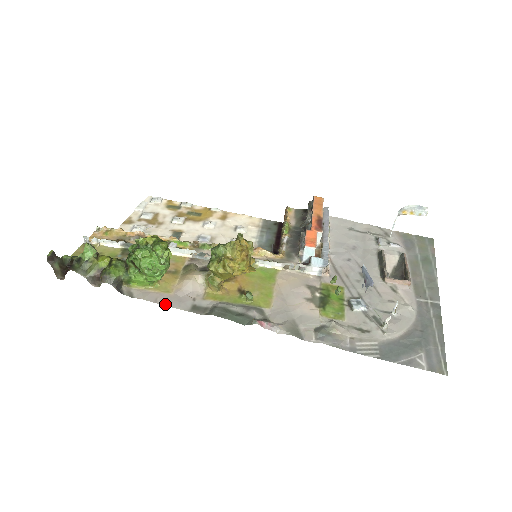
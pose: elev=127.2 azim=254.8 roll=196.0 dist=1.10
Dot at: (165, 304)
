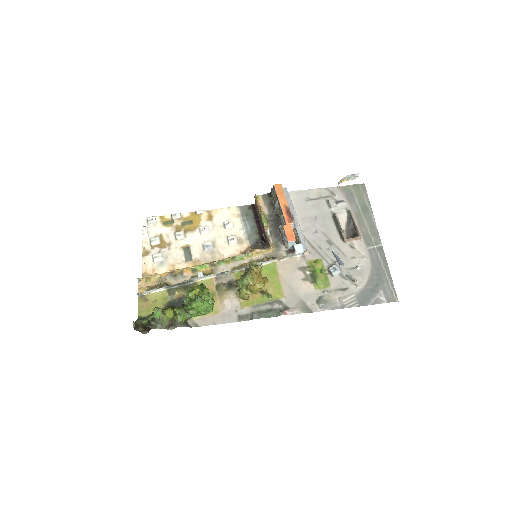
Dot at: (221, 323)
